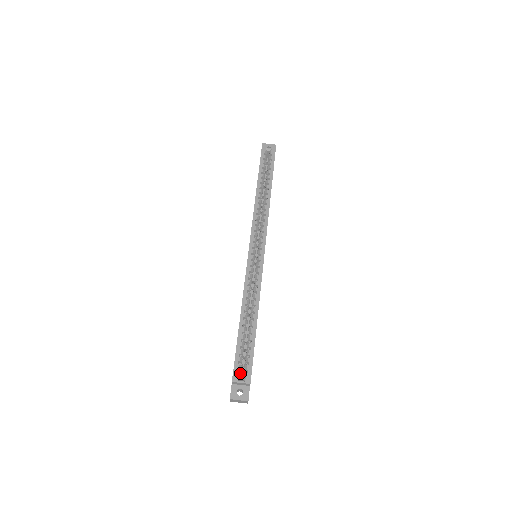
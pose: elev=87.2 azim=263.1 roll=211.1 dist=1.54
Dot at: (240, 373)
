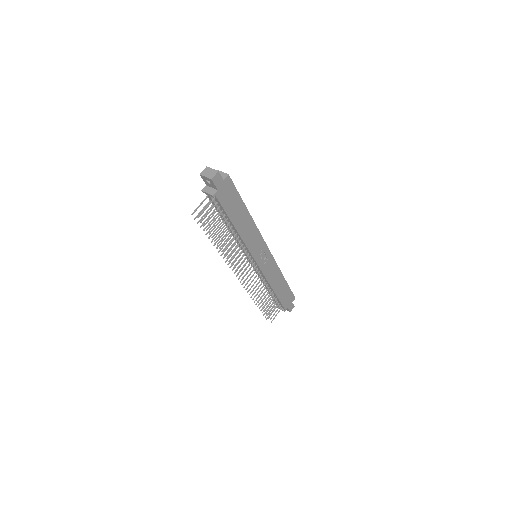
Dot at: occluded
